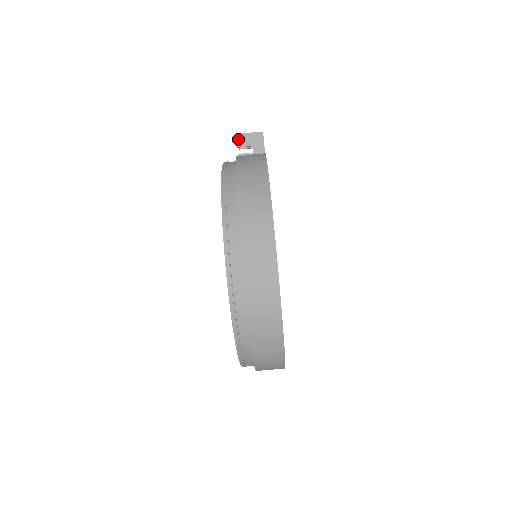
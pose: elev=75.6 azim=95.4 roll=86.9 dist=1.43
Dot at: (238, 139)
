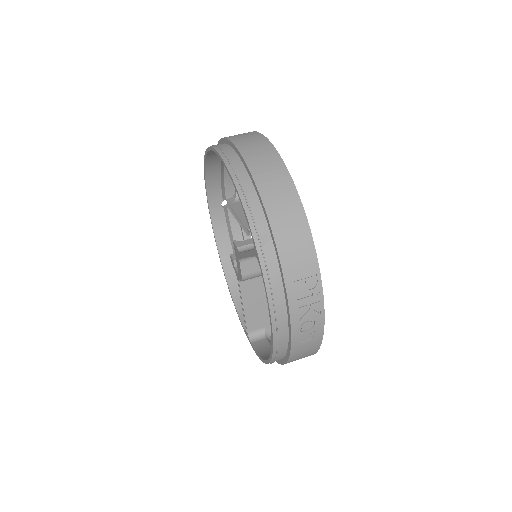
Dot at: occluded
